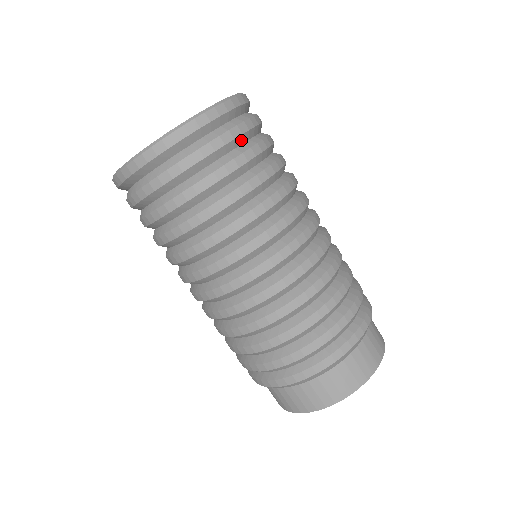
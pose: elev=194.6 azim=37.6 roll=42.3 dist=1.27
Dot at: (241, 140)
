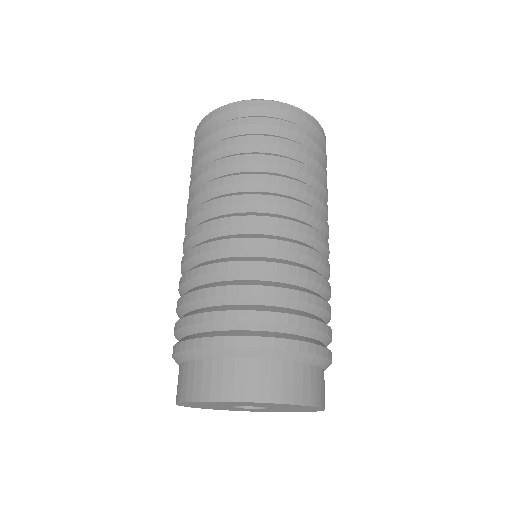
Dot at: (295, 137)
